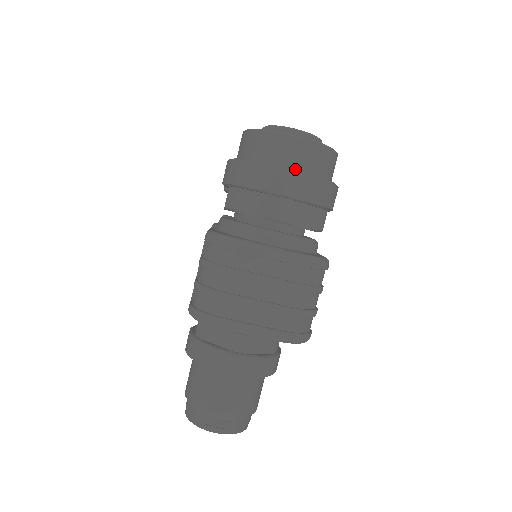
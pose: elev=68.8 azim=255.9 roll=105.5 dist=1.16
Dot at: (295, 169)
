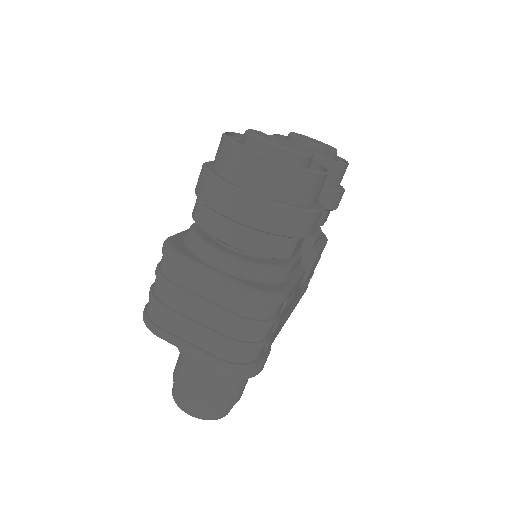
Dot at: (249, 192)
